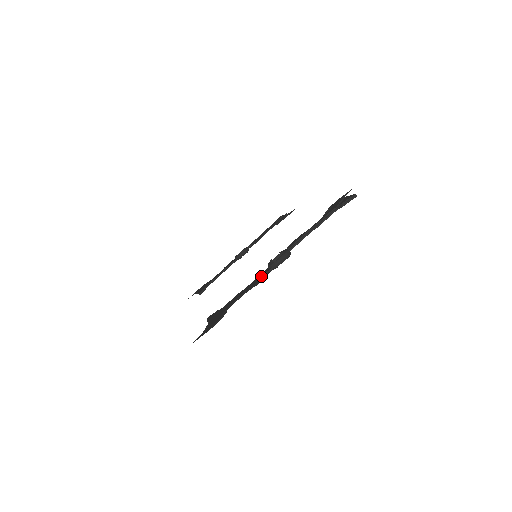
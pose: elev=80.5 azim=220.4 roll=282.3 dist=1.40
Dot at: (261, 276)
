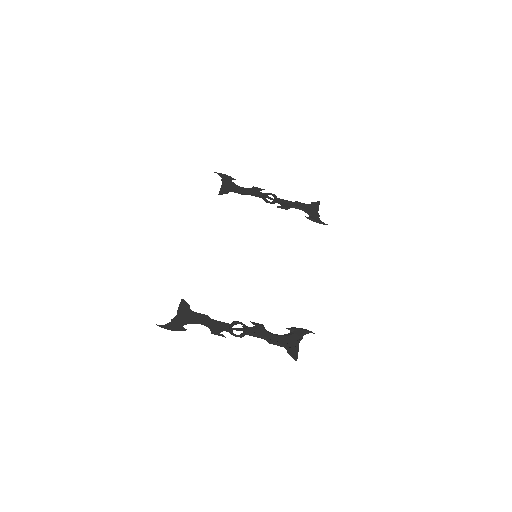
Dot at: (221, 328)
